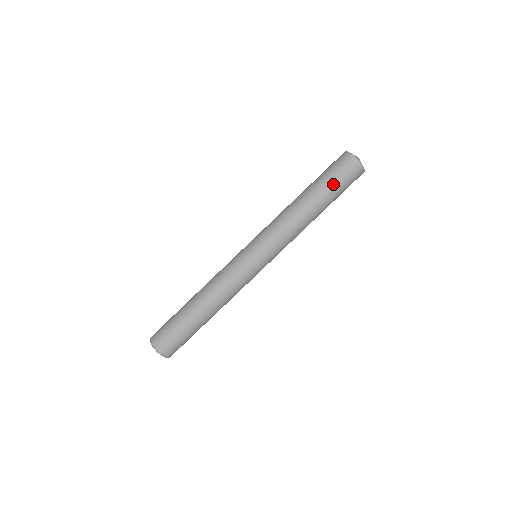
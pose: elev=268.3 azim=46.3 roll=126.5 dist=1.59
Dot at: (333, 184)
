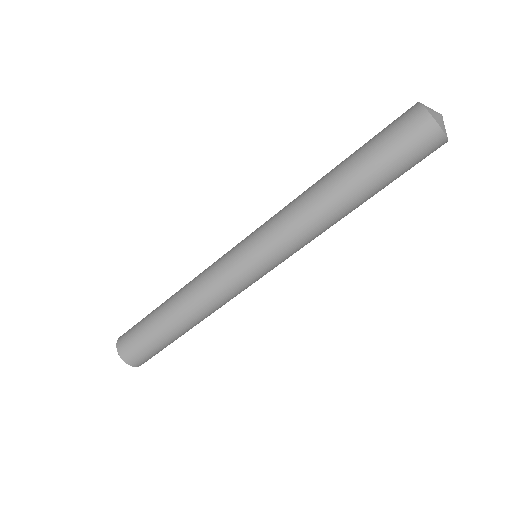
Dot at: (390, 170)
